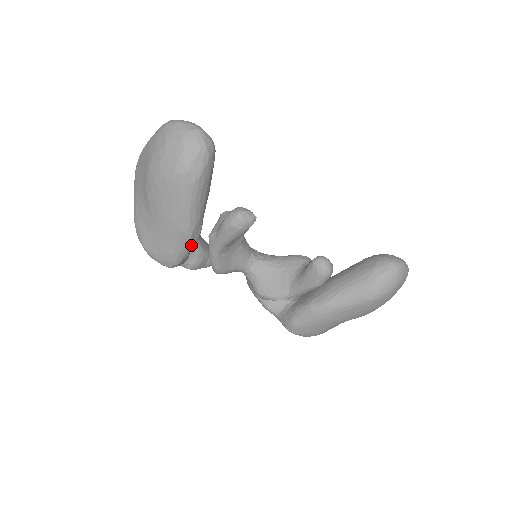
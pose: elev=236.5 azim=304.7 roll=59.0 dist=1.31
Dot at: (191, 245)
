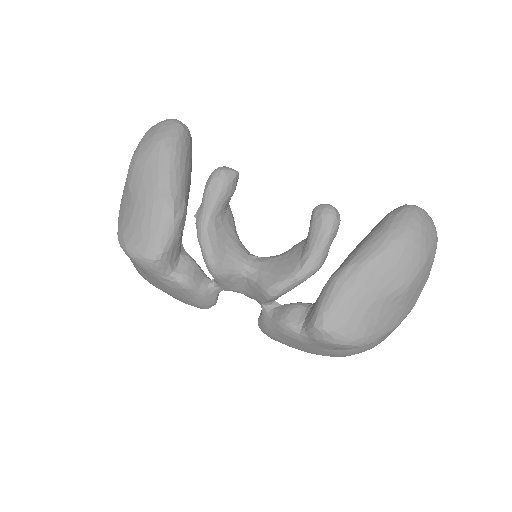
Dot at: (175, 222)
